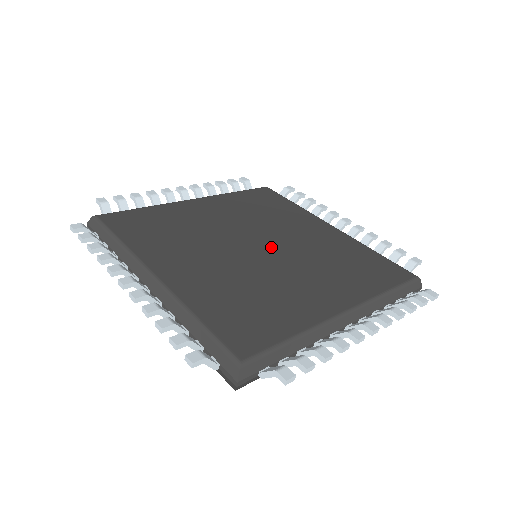
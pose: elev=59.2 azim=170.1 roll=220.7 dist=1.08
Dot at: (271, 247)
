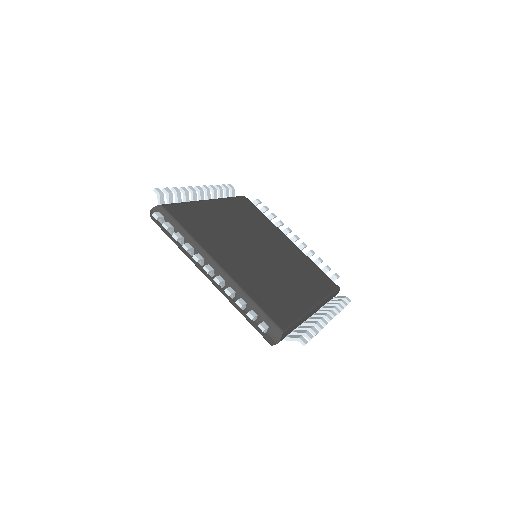
Dot at: (267, 253)
